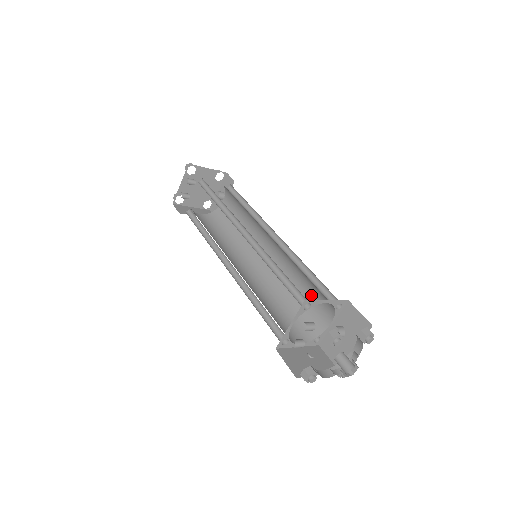
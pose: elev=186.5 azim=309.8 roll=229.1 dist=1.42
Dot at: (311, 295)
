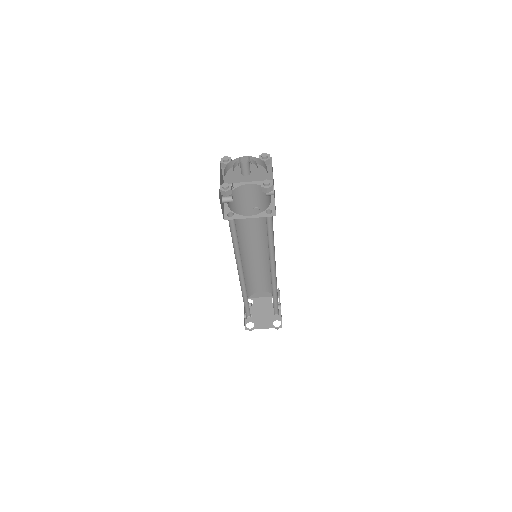
Dot at: (272, 216)
